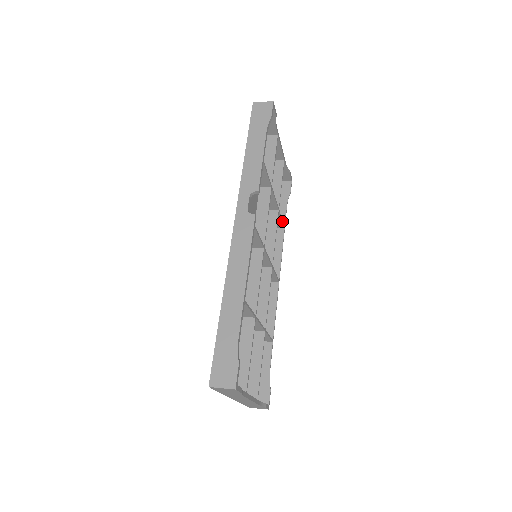
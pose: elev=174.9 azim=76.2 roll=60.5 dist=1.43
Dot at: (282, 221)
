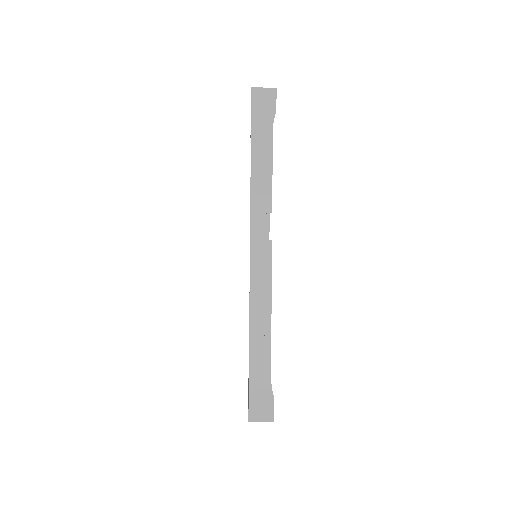
Dot at: occluded
